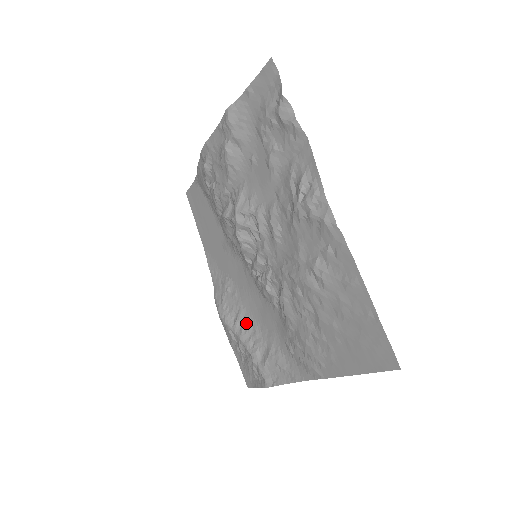
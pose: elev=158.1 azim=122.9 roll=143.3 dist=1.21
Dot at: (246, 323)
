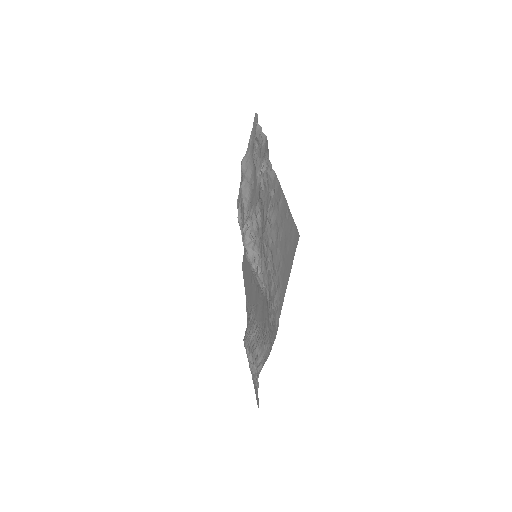
Dot at: (255, 331)
